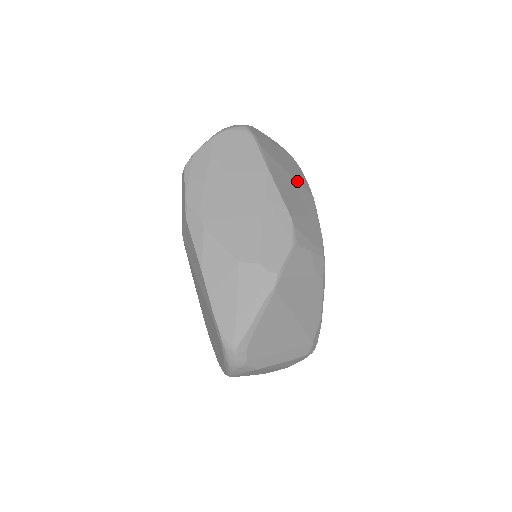
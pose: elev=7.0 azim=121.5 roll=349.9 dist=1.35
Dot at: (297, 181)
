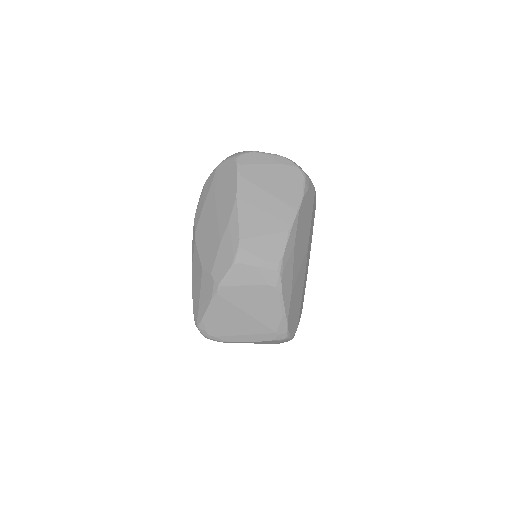
Dot at: (279, 199)
